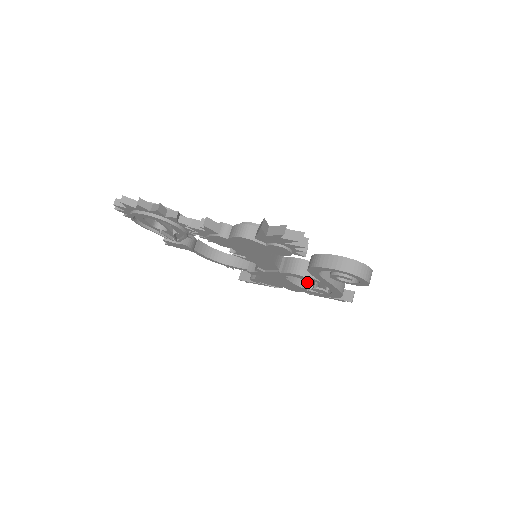
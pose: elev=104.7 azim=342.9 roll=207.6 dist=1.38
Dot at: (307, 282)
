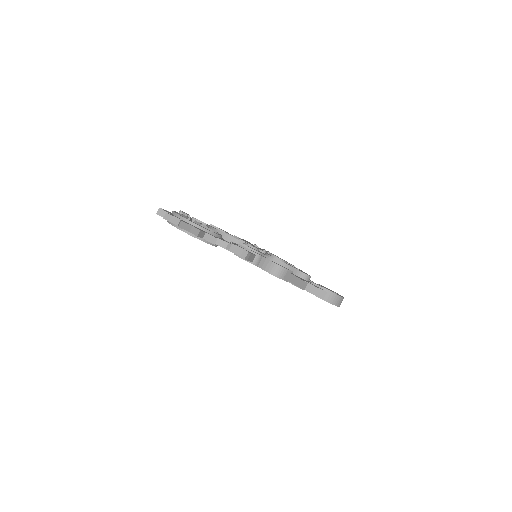
Dot at: occluded
